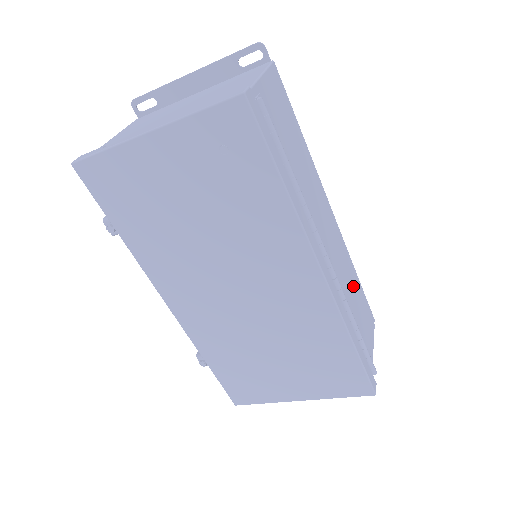
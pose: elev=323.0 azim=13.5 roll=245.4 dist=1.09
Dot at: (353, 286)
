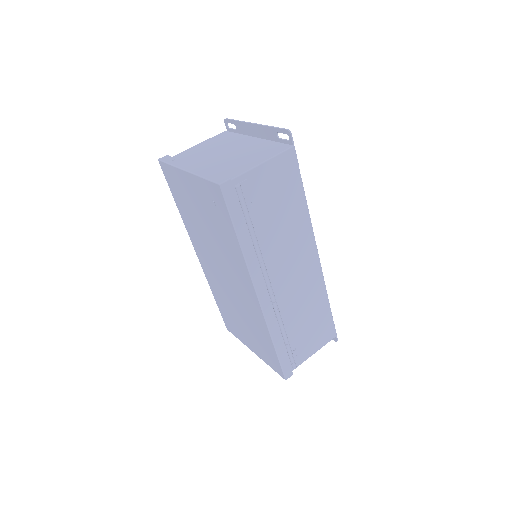
Dot at: (313, 309)
